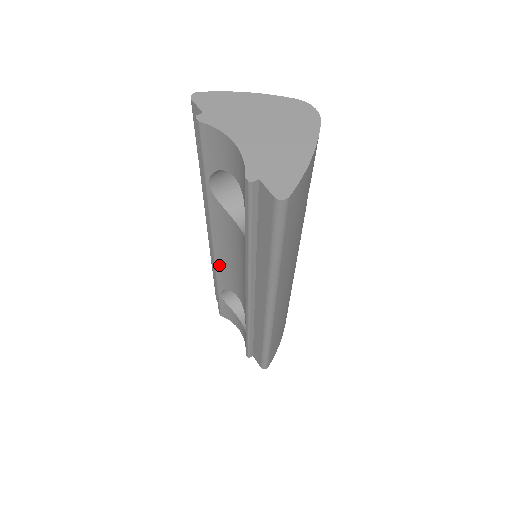
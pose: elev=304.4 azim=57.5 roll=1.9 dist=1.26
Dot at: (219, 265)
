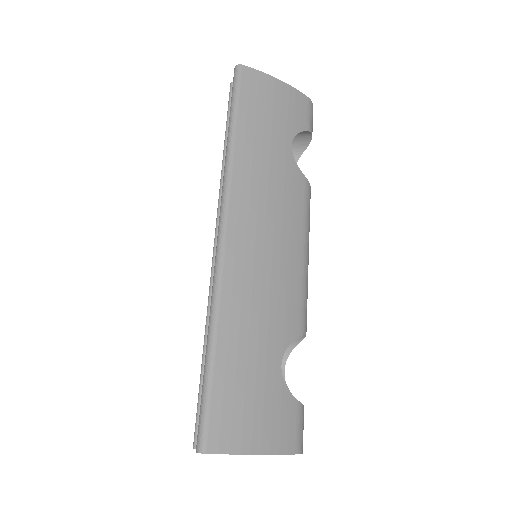
Dot at: occluded
